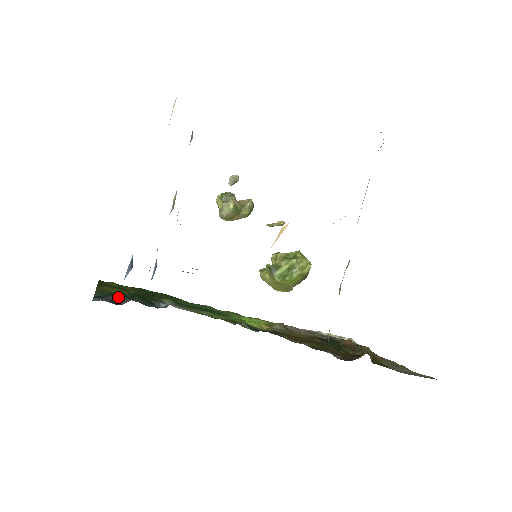
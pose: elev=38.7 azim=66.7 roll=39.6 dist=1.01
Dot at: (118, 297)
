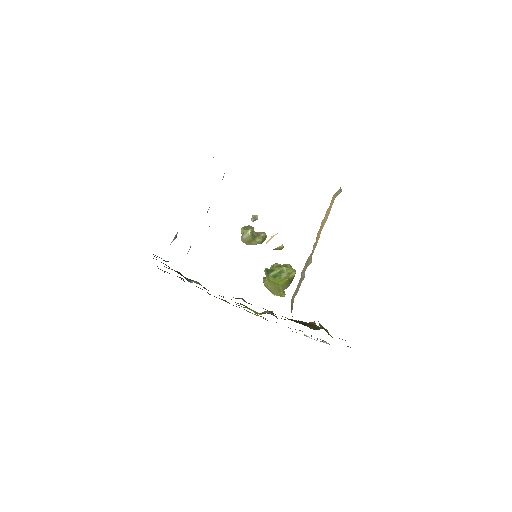
Dot at: occluded
